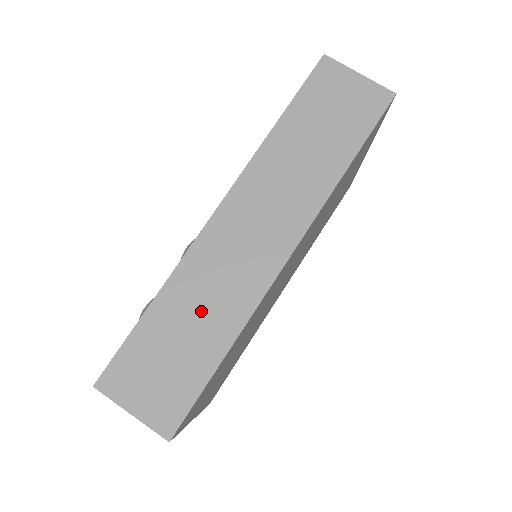
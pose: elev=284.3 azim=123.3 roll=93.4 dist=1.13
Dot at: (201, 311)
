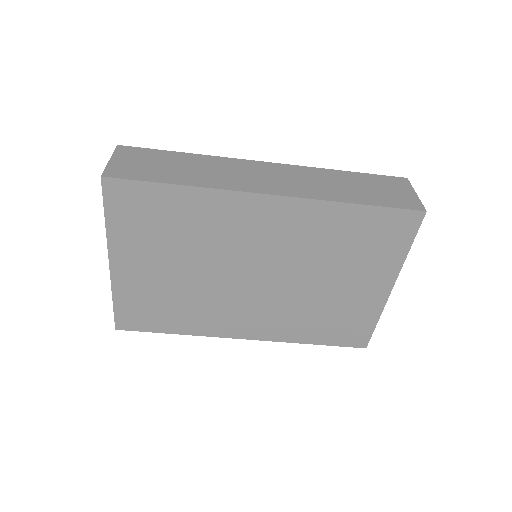
Dot at: (198, 170)
